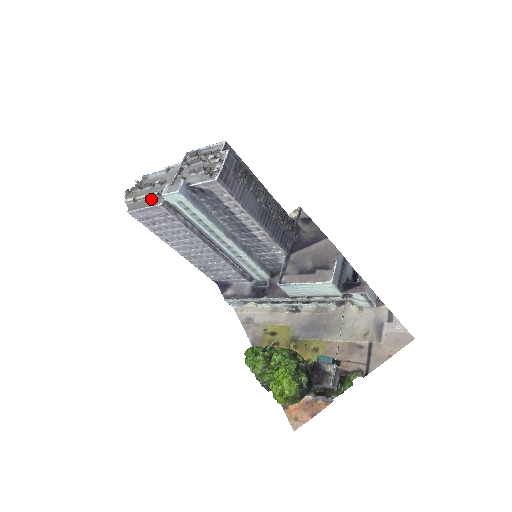
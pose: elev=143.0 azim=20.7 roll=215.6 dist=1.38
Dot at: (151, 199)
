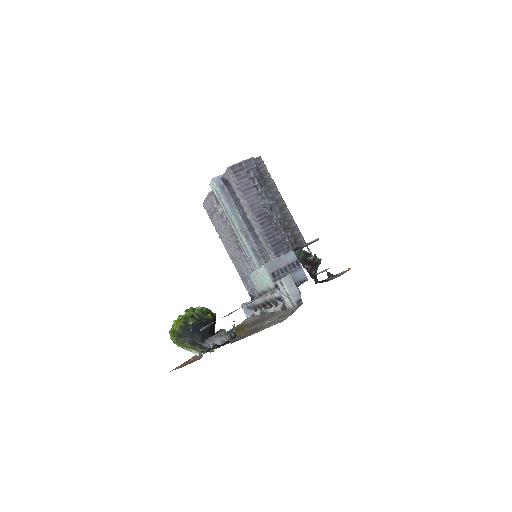
Dot at: occluded
